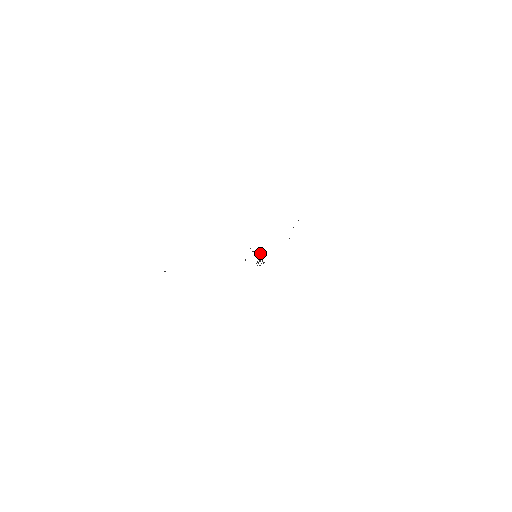
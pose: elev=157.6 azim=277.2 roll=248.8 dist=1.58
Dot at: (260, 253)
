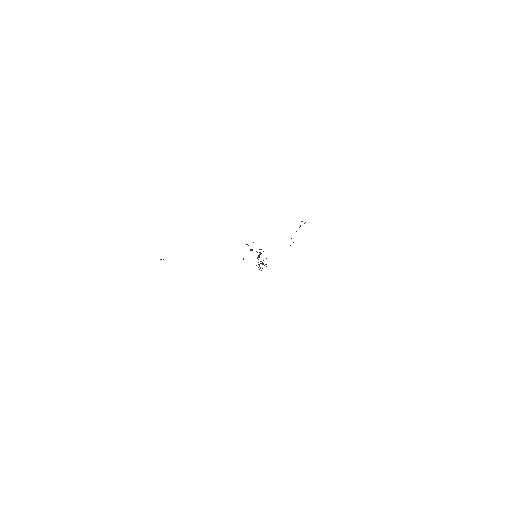
Dot at: (260, 253)
